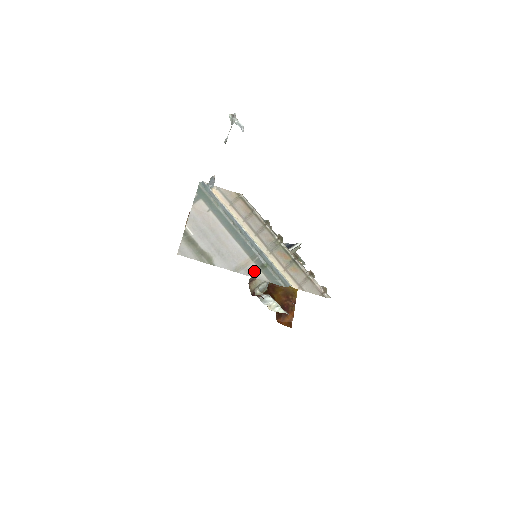
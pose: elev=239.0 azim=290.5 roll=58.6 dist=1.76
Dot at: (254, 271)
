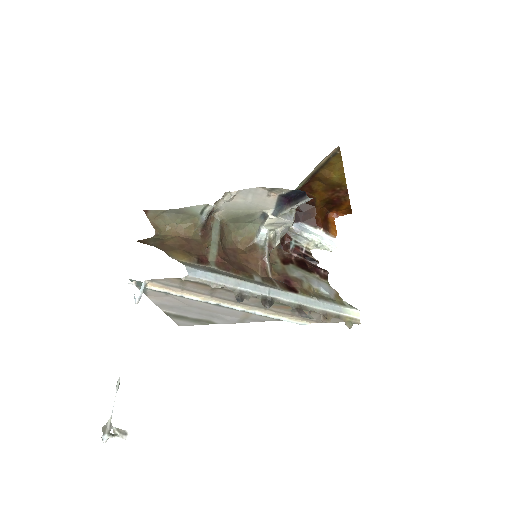
Dot at: (259, 318)
